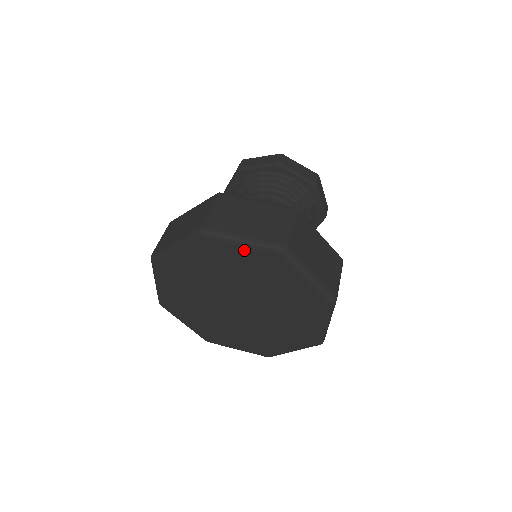
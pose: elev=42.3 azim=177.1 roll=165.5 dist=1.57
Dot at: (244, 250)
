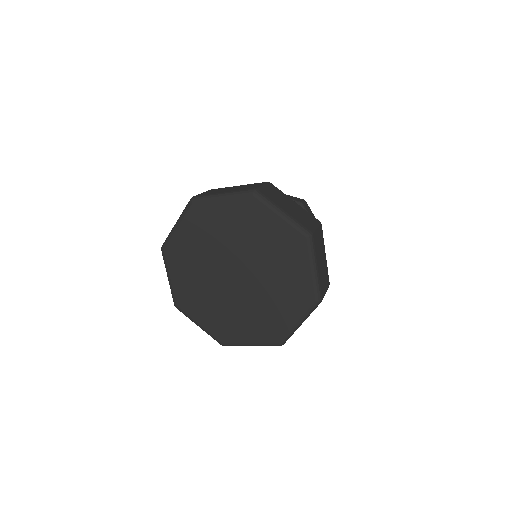
Dot at: (225, 203)
